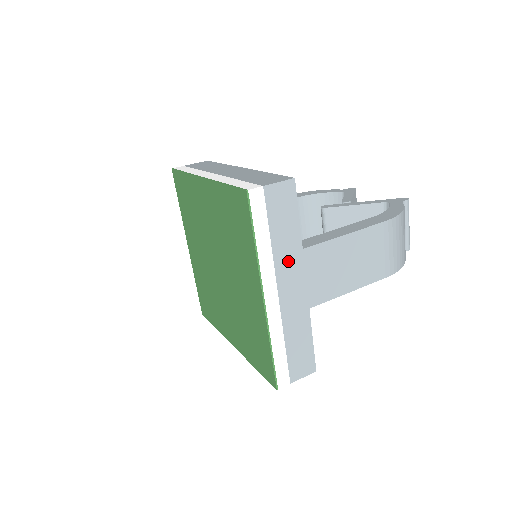
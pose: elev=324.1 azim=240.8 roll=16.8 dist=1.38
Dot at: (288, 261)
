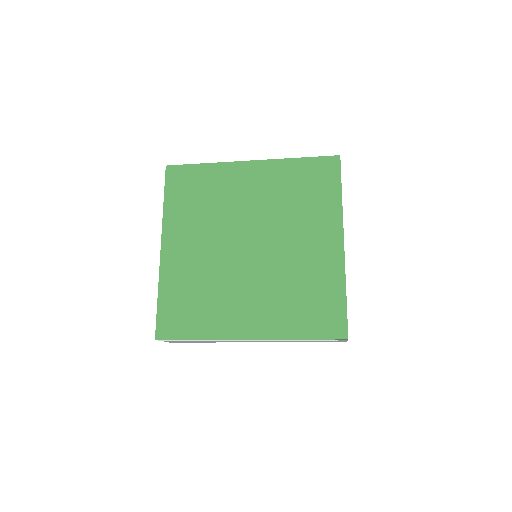
Dot at: occluded
